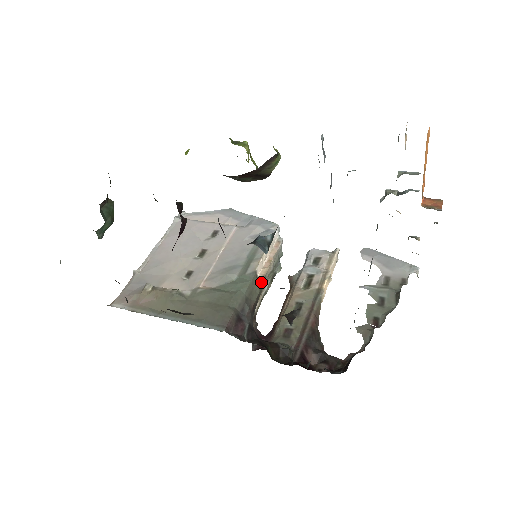
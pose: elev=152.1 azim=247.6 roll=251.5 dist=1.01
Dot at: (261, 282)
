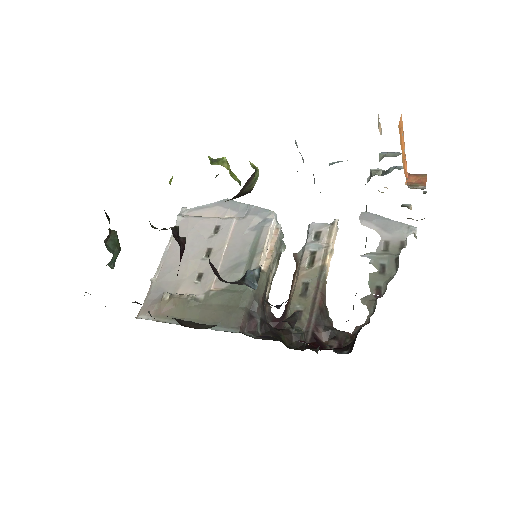
Dot at: (266, 275)
